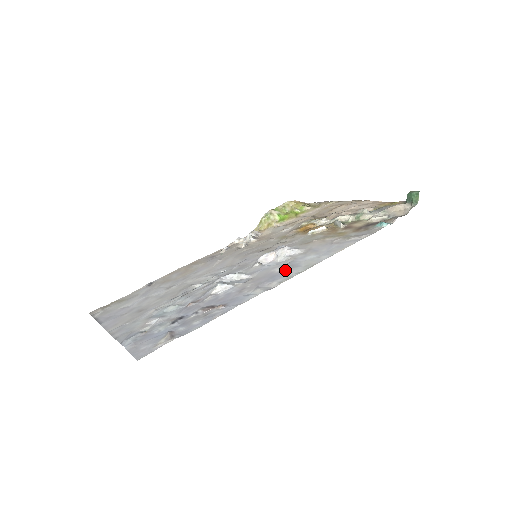
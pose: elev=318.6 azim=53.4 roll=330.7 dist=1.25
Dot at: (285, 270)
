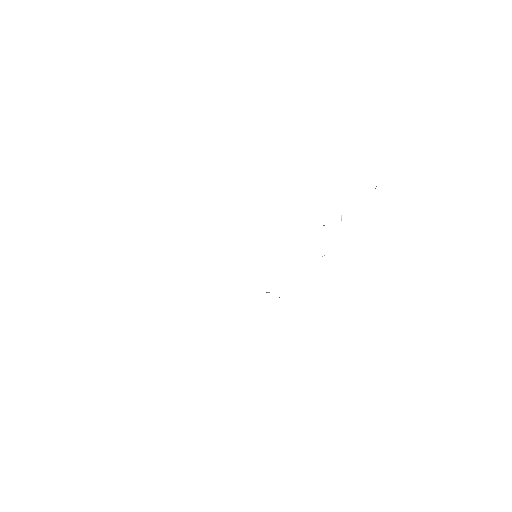
Dot at: occluded
